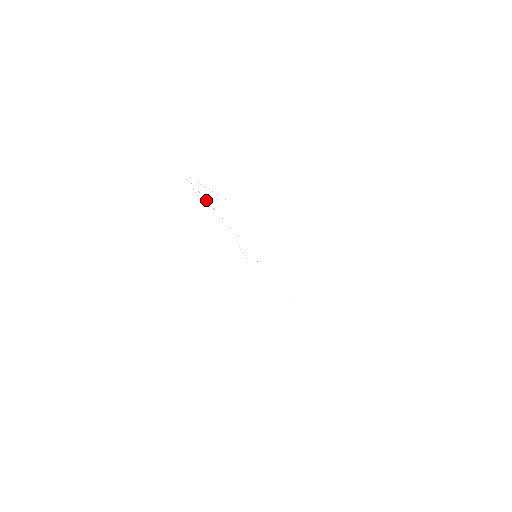
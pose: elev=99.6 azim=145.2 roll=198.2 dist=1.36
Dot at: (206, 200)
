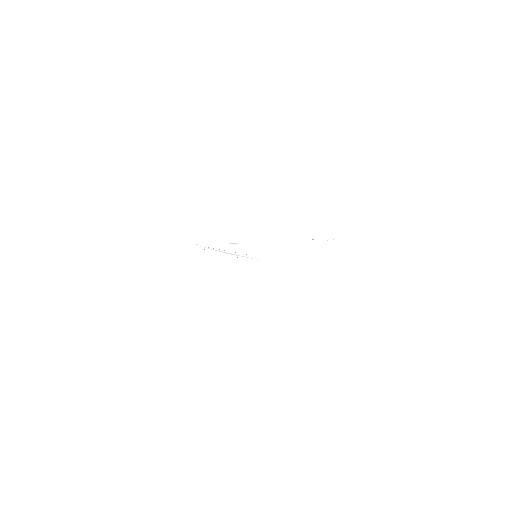
Dot at: occluded
